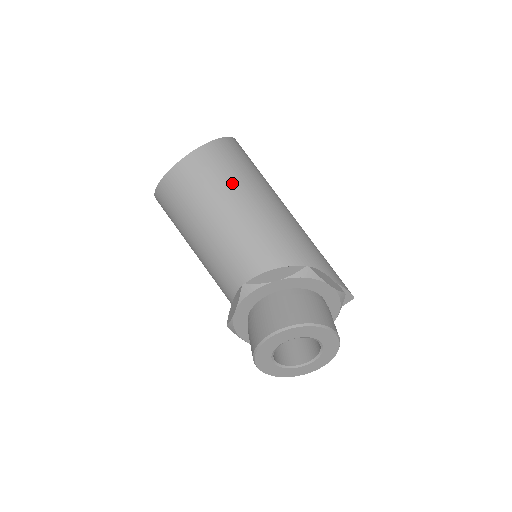
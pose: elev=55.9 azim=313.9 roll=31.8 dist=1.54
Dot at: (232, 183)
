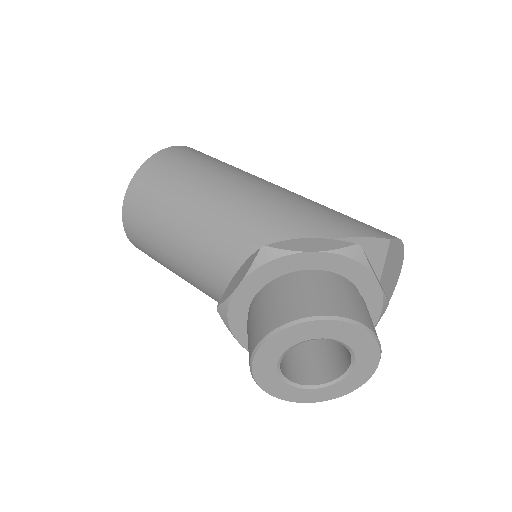
Dot at: (168, 200)
